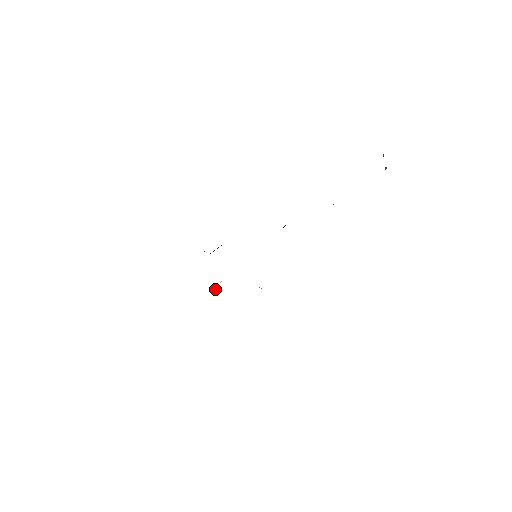
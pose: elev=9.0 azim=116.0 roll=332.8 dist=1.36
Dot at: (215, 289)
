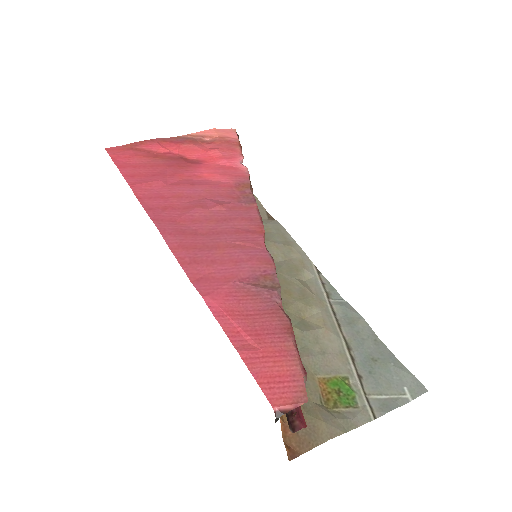
Dot at: occluded
